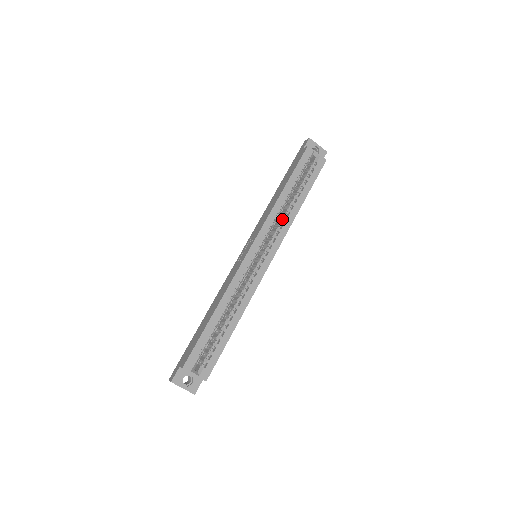
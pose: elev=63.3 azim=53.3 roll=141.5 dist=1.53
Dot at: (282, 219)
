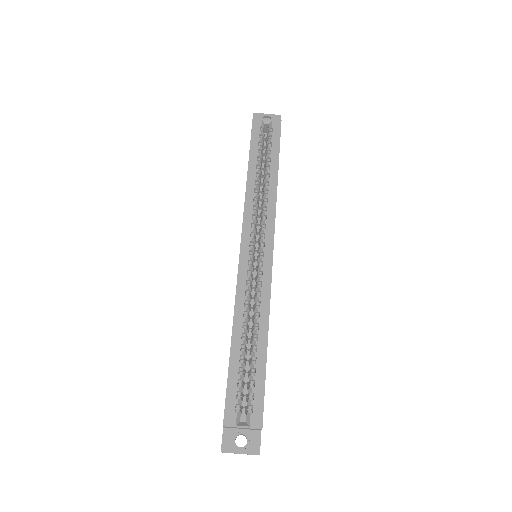
Dot at: (263, 201)
